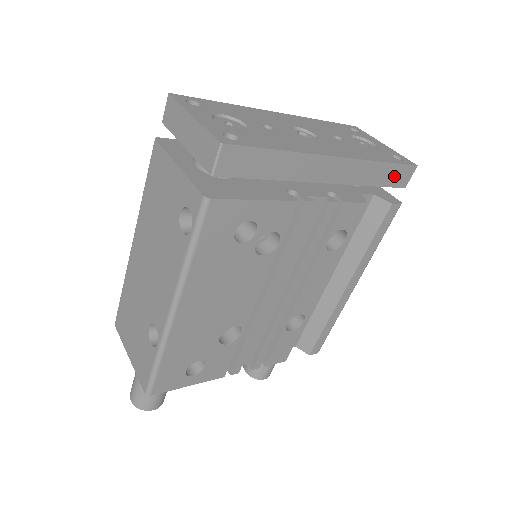
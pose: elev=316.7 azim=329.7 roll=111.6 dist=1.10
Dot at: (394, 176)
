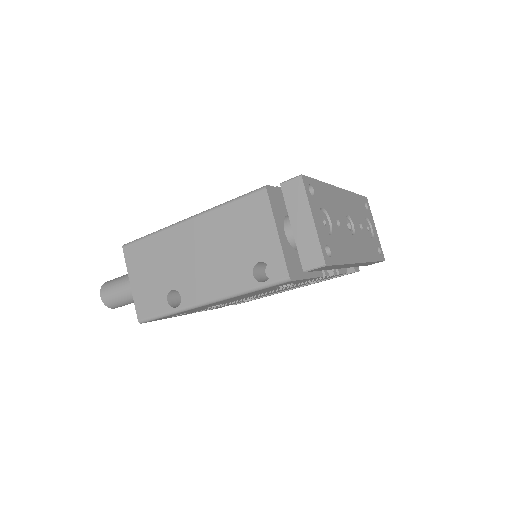
Dot at: (371, 263)
